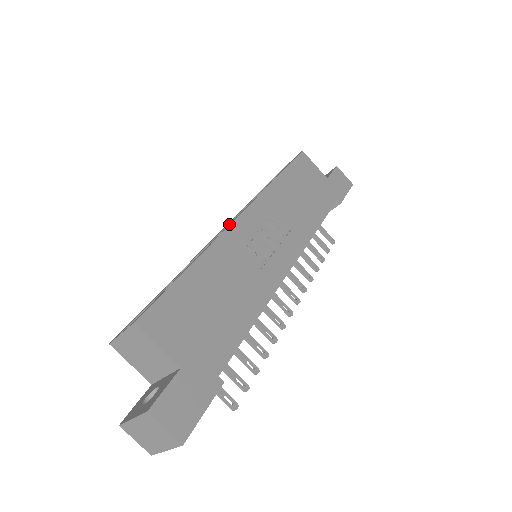
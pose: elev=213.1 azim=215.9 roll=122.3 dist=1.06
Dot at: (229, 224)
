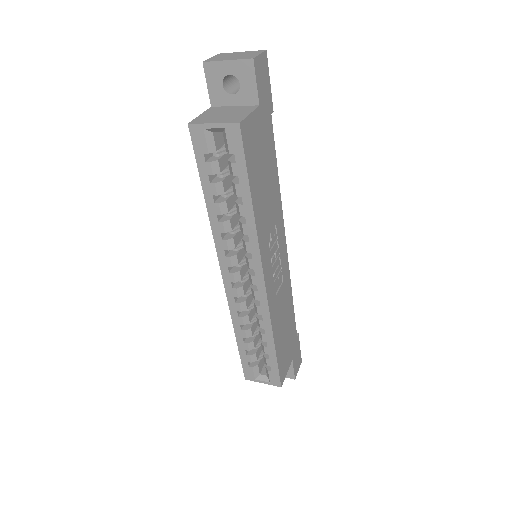
Dot at: (259, 293)
